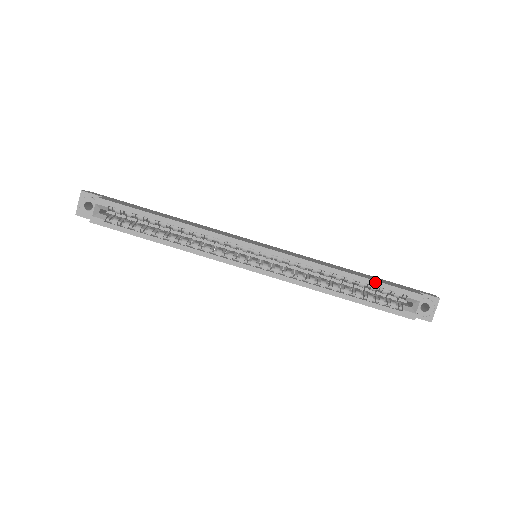
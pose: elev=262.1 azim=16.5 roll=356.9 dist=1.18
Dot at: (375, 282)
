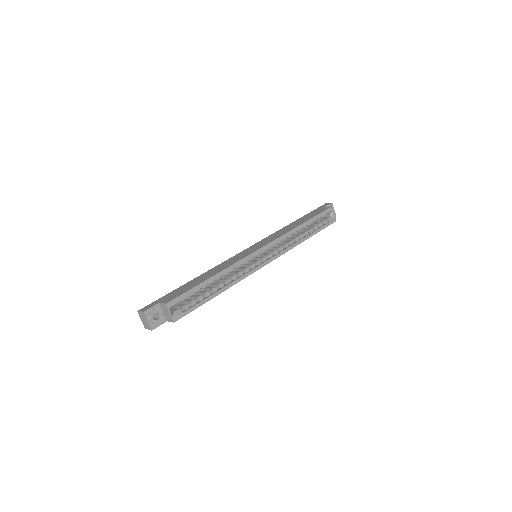
Dot at: (314, 218)
